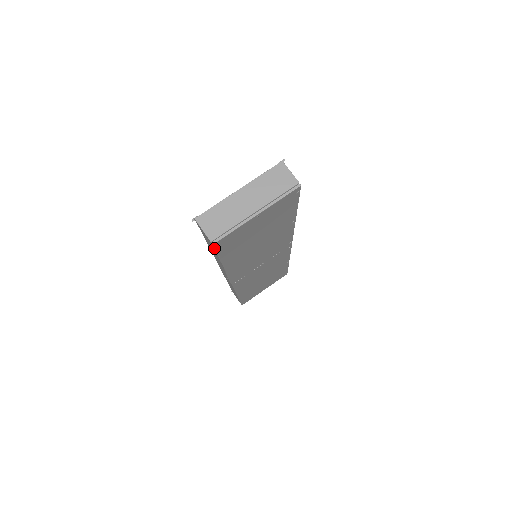
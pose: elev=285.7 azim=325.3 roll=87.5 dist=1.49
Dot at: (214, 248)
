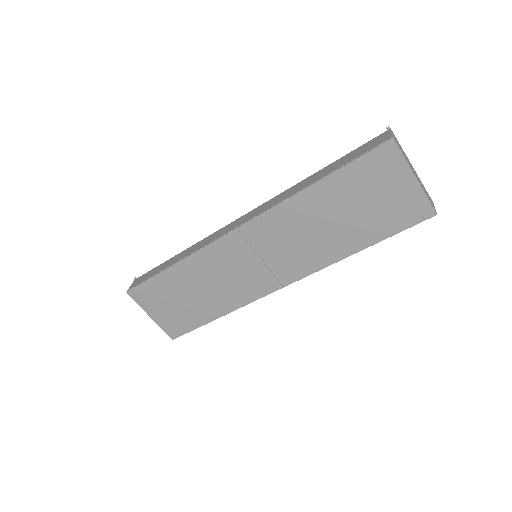
Dot at: (380, 145)
